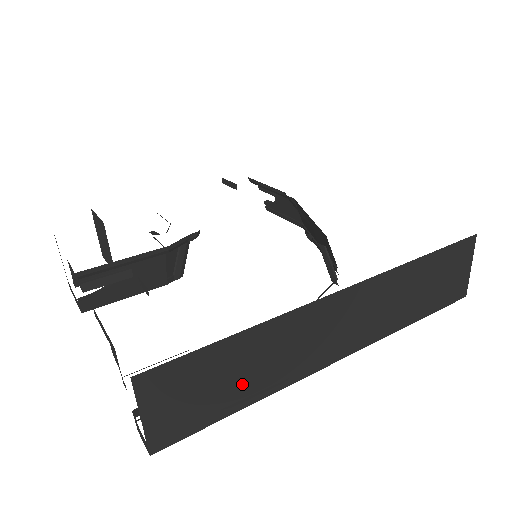
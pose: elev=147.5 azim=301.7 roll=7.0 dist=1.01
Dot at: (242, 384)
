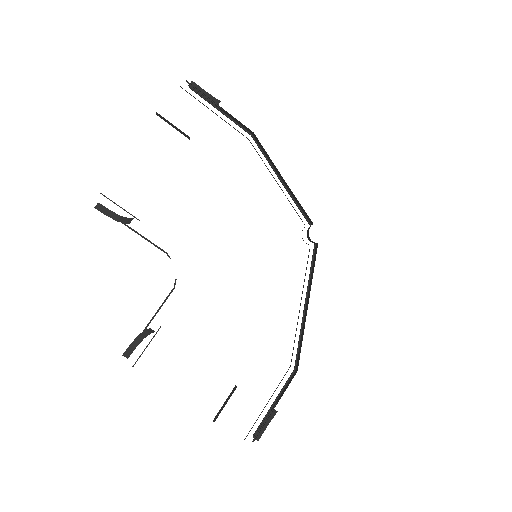
Dot at: occluded
